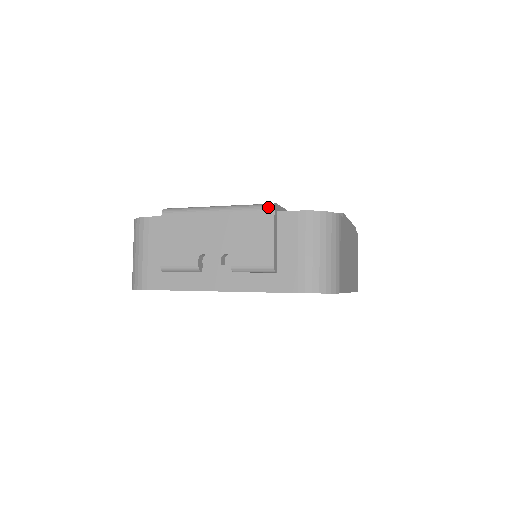
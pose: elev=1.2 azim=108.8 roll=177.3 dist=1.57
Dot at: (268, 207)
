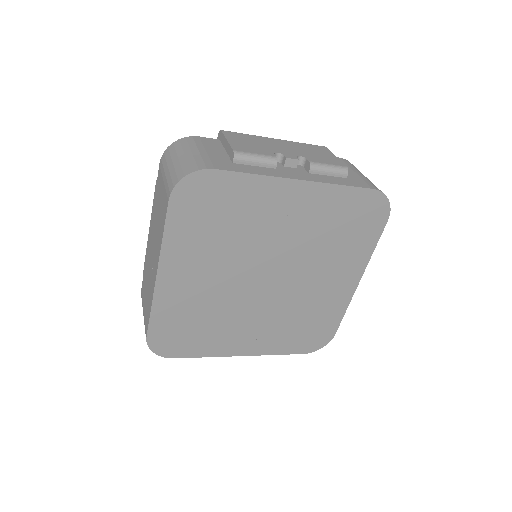
Dot at: (320, 146)
